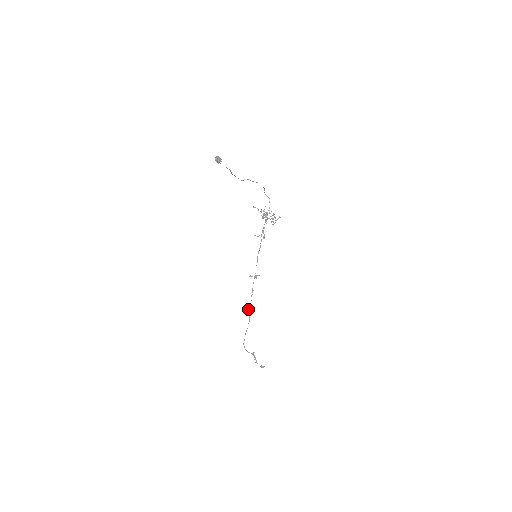
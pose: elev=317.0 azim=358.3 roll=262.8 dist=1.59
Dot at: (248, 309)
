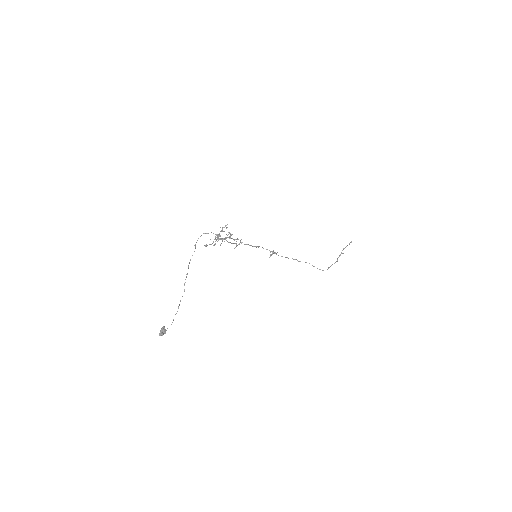
Dot at: occluded
